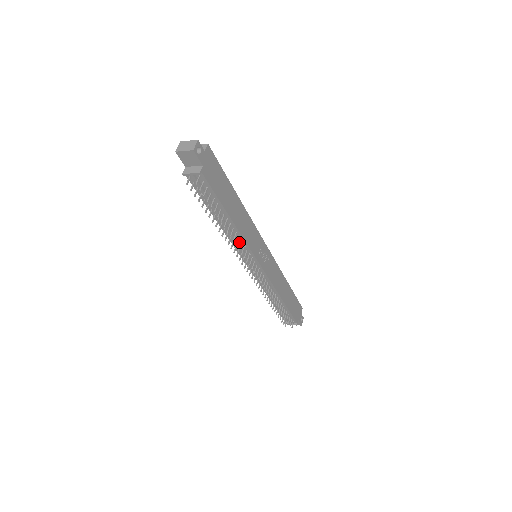
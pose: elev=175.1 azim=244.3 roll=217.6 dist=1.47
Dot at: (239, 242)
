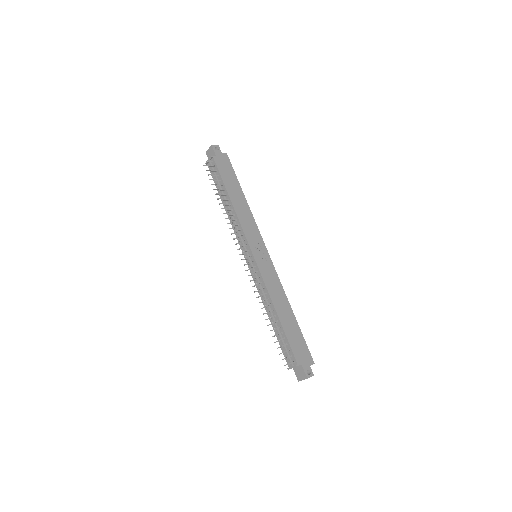
Dot at: (237, 227)
